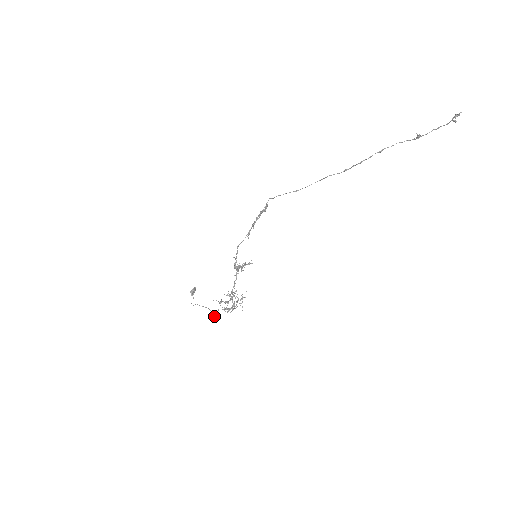
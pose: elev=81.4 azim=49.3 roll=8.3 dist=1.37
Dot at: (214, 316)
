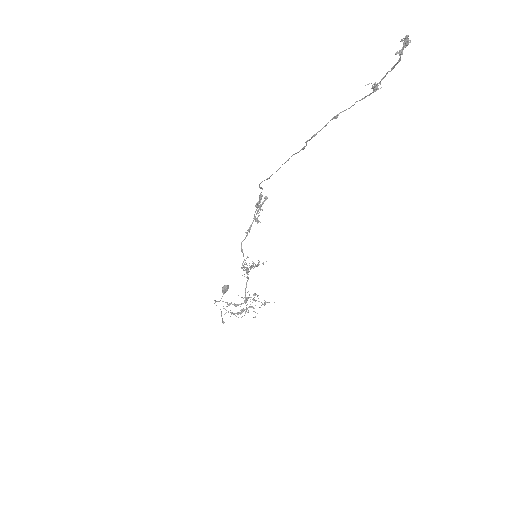
Dot at: (222, 319)
